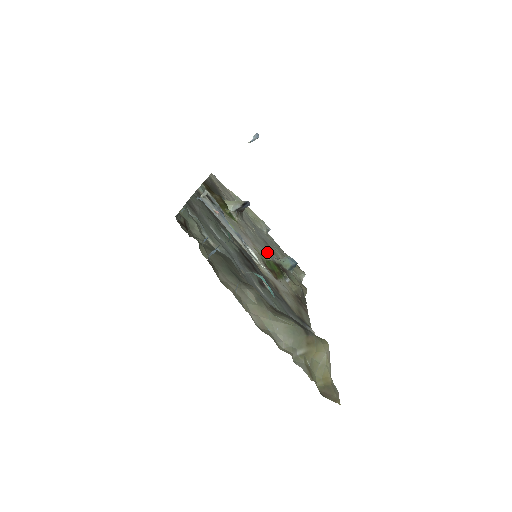
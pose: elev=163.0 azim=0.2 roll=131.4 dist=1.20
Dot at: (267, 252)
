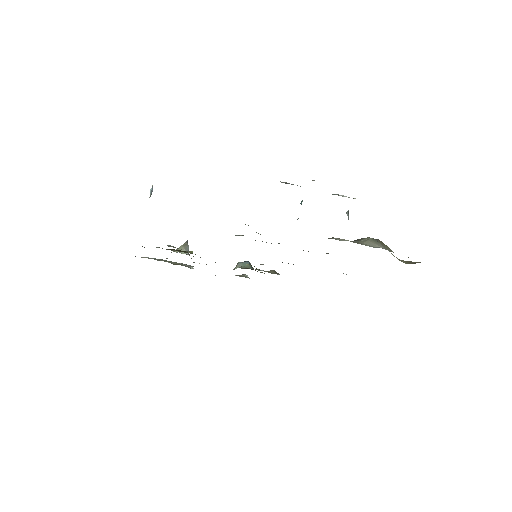
Dot at: occluded
